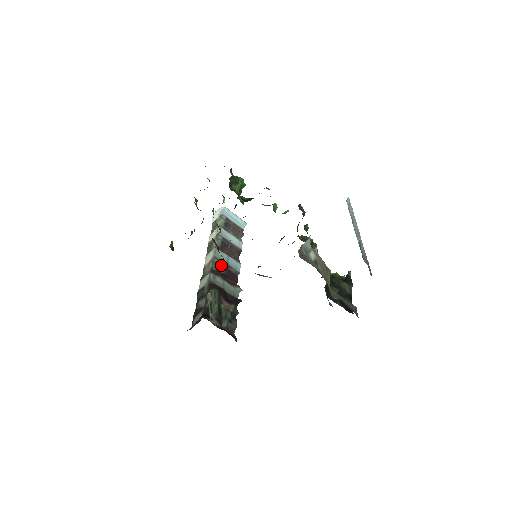
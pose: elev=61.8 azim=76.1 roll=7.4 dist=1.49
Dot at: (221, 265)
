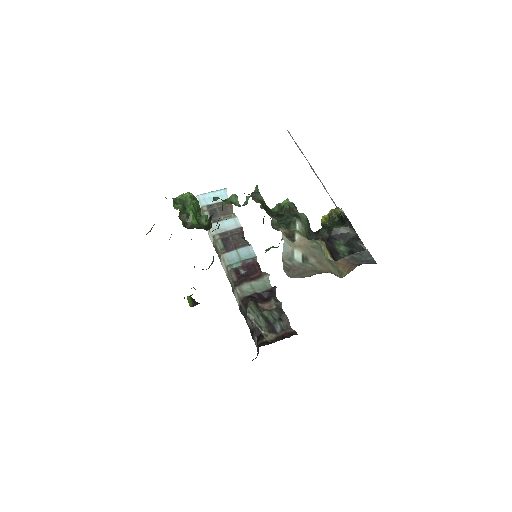
Dot at: (237, 268)
